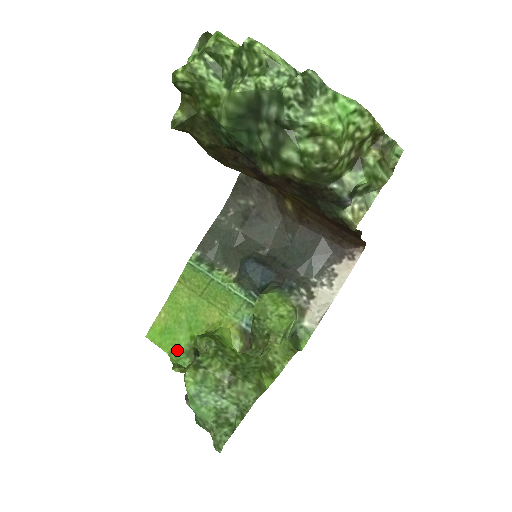
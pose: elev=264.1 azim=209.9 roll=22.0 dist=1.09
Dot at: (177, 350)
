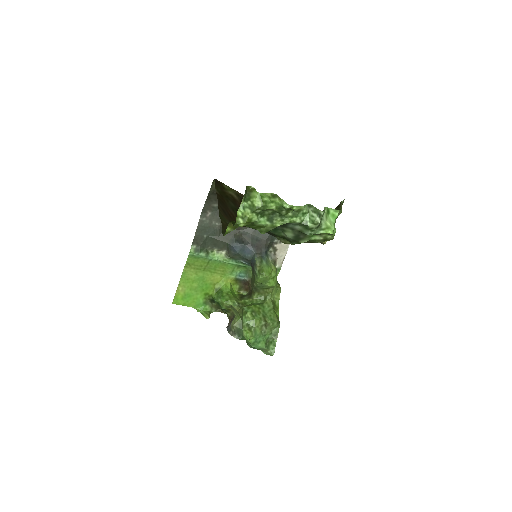
Dot at: (198, 304)
